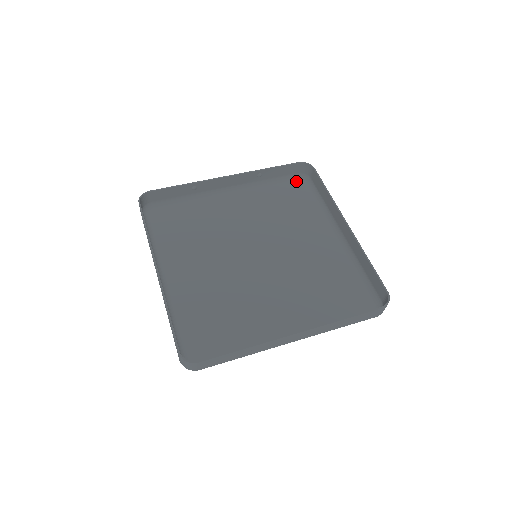
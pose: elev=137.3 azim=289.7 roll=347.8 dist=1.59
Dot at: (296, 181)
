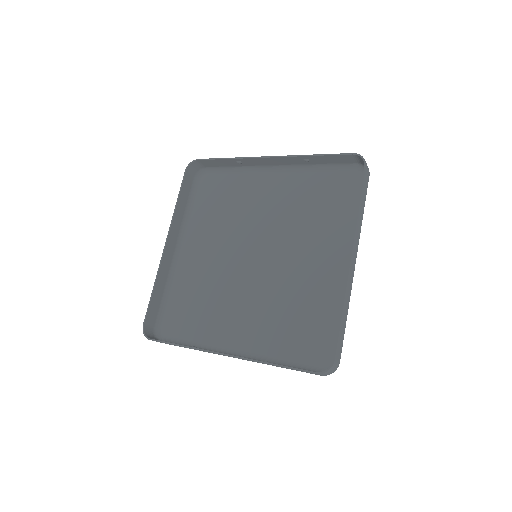
Dot at: (353, 173)
